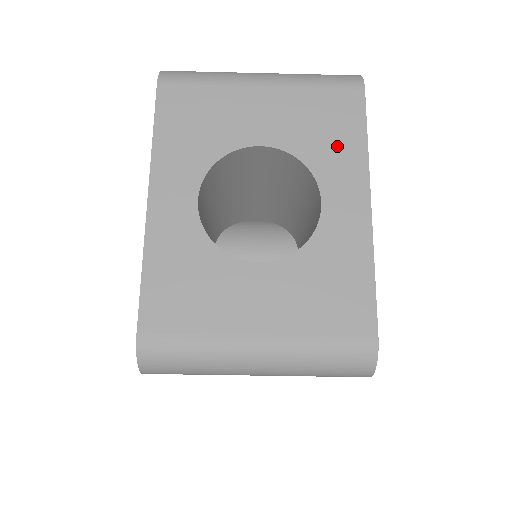
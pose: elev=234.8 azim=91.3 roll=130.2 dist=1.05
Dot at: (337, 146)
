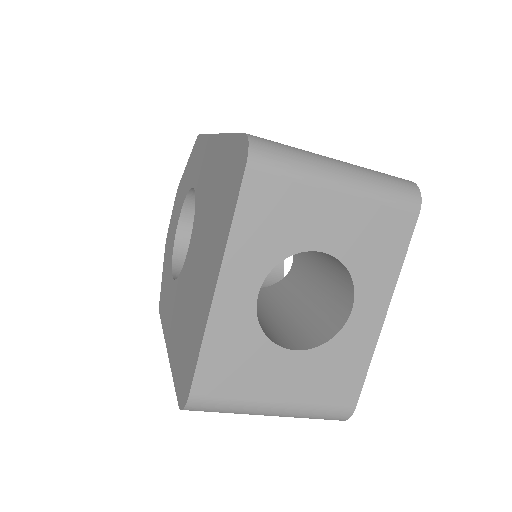
Dot at: (380, 263)
